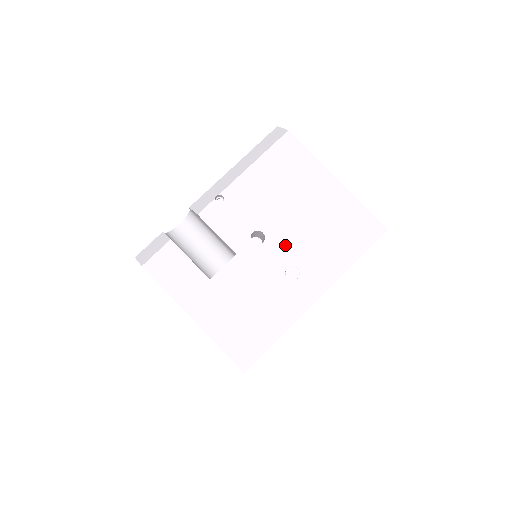
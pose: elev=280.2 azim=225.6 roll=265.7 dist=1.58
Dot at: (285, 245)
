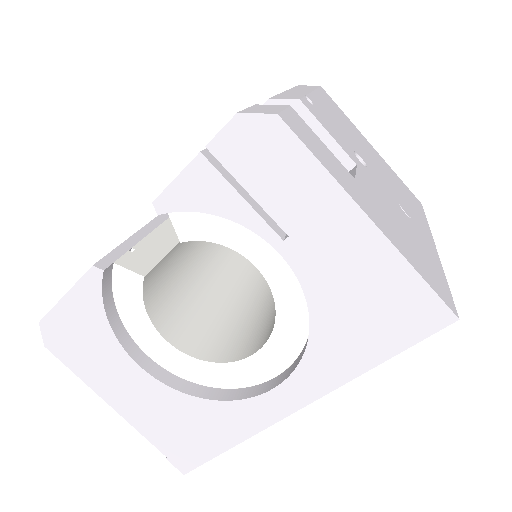
Dot at: (382, 179)
